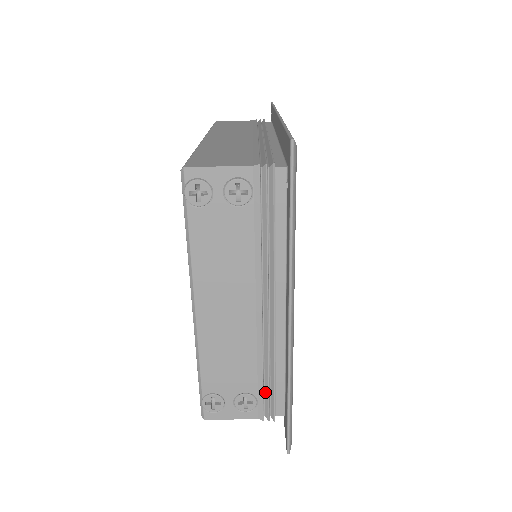
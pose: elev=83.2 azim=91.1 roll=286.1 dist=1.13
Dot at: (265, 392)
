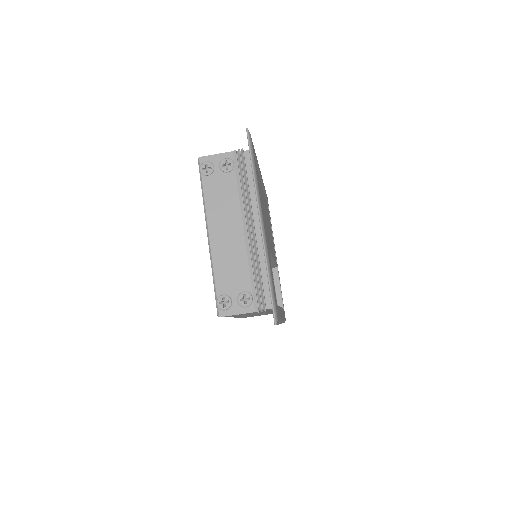
Dot at: (257, 290)
